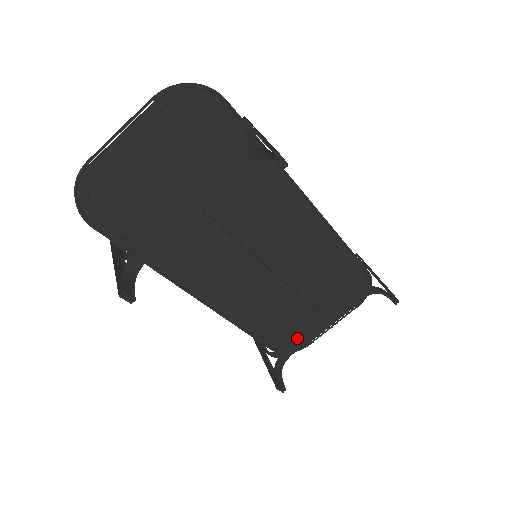
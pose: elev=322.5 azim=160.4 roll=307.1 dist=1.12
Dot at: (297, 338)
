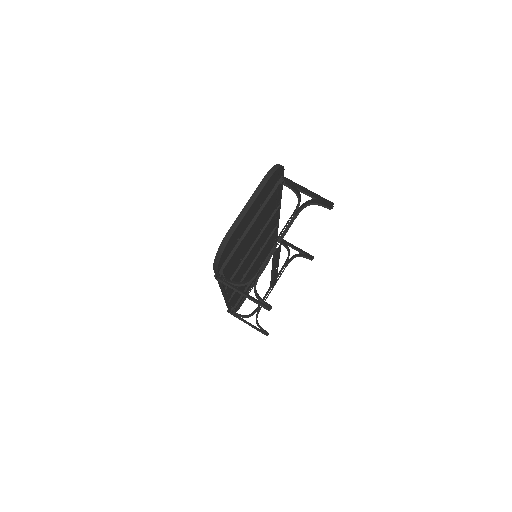
Dot at: occluded
